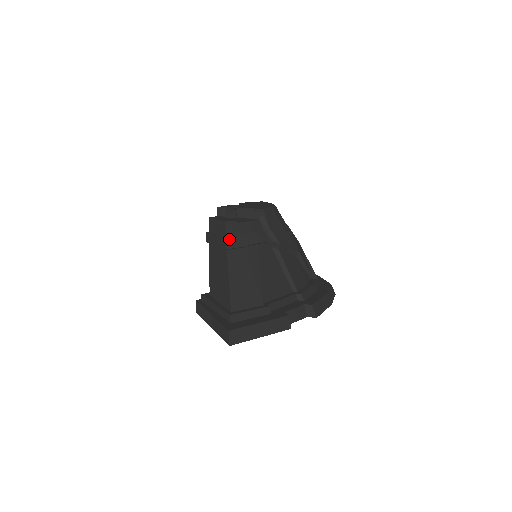
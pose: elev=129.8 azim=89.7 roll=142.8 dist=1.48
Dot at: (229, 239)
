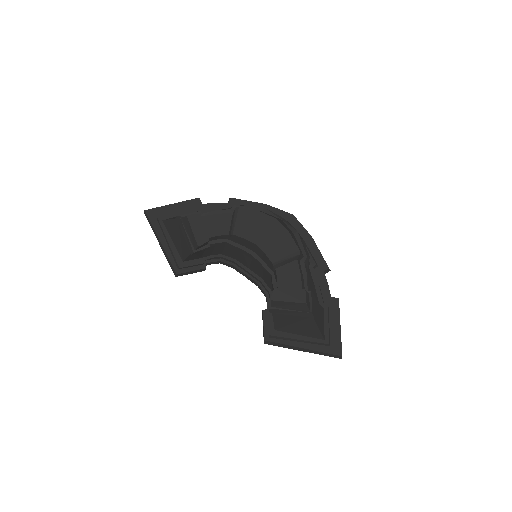
Dot at: (312, 310)
